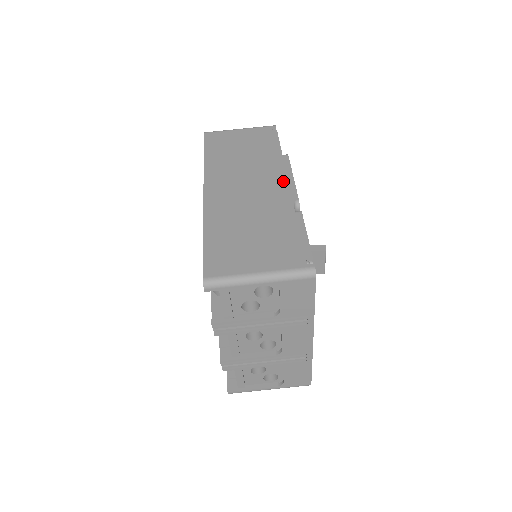
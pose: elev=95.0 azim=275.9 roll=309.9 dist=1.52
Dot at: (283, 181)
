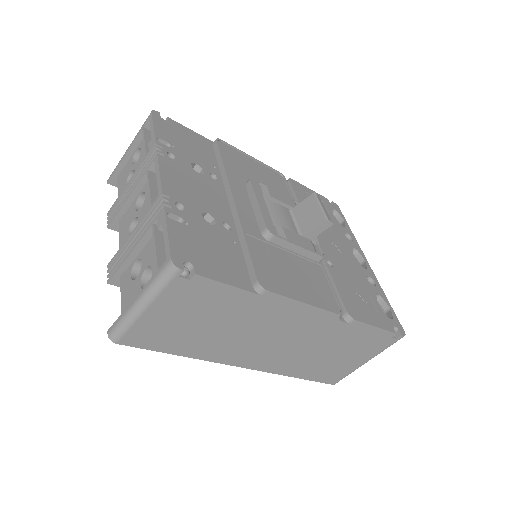
Dot at: (303, 315)
